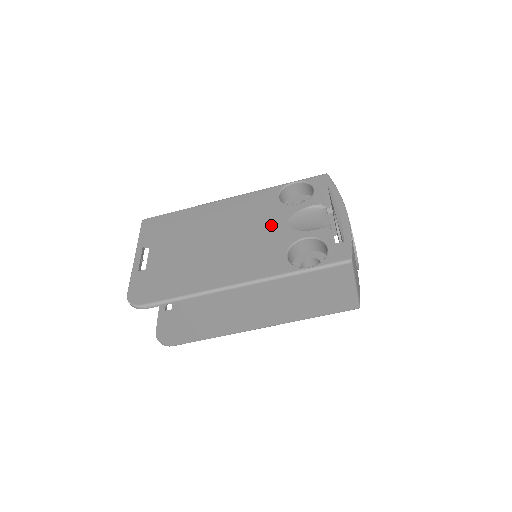
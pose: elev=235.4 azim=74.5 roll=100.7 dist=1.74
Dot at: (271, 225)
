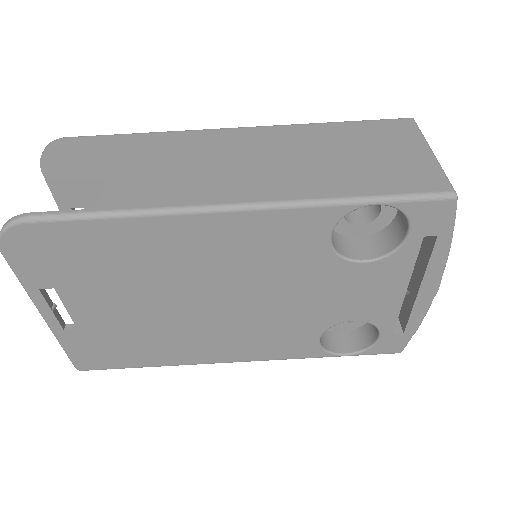
Dot at: occluded
